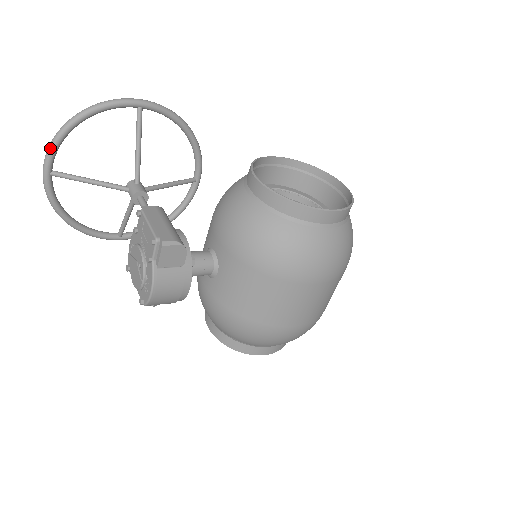
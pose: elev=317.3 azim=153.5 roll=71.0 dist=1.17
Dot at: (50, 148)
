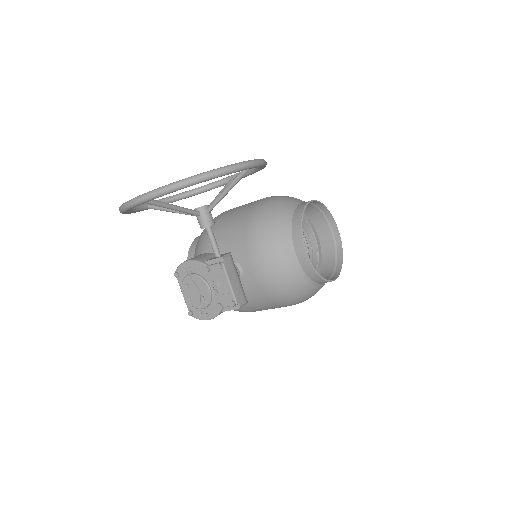
Dot at: (162, 194)
